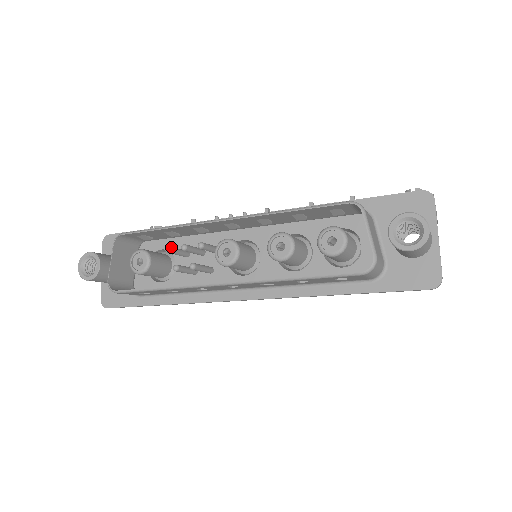
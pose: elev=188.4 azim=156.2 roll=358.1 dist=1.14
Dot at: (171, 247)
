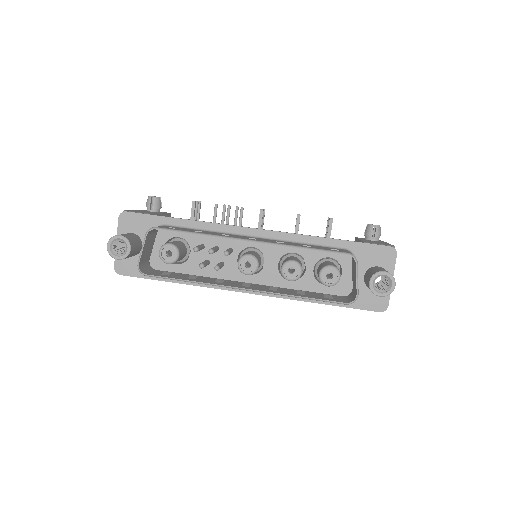
Dot at: (198, 248)
